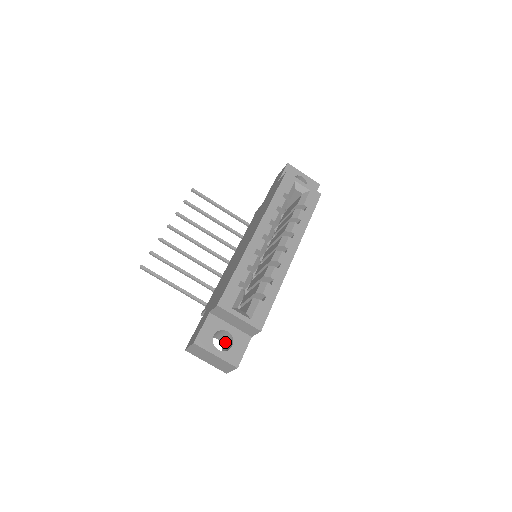
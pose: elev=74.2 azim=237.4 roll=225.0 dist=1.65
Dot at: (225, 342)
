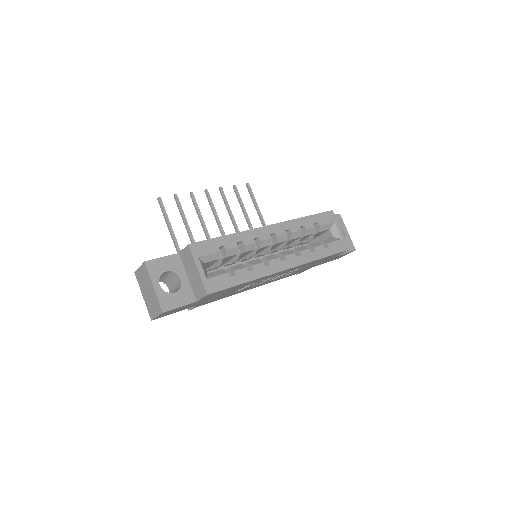
Dot at: occluded
